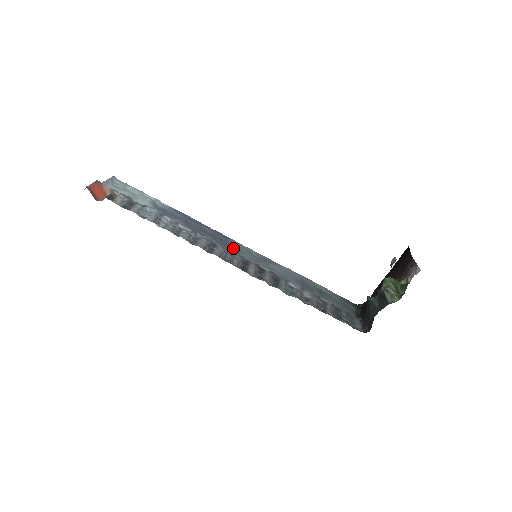
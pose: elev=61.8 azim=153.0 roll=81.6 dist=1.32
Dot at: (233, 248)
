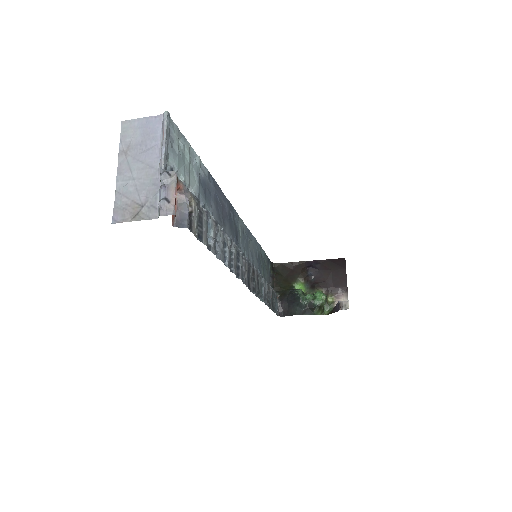
Dot at: (237, 232)
